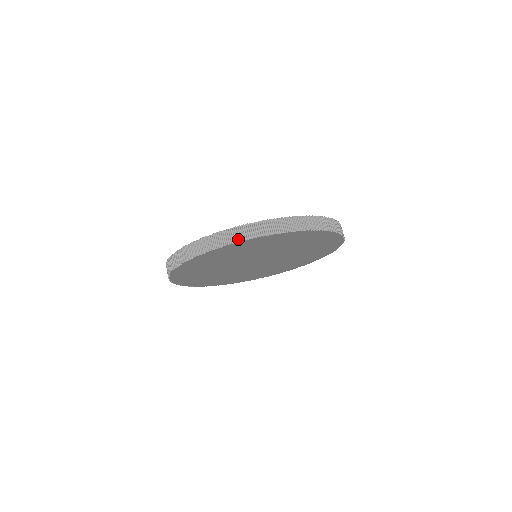
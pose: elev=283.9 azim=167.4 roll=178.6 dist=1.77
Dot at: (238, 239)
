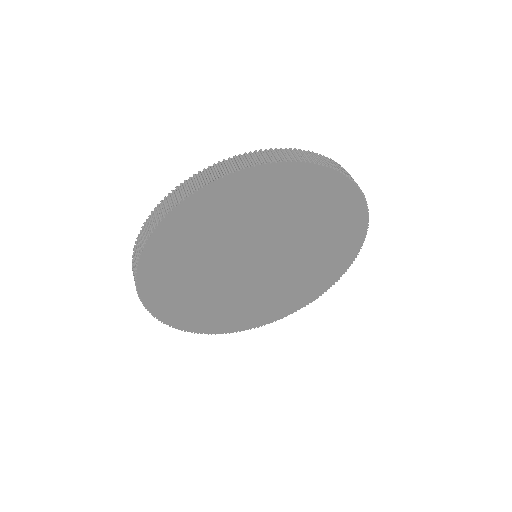
Dot at: (278, 158)
